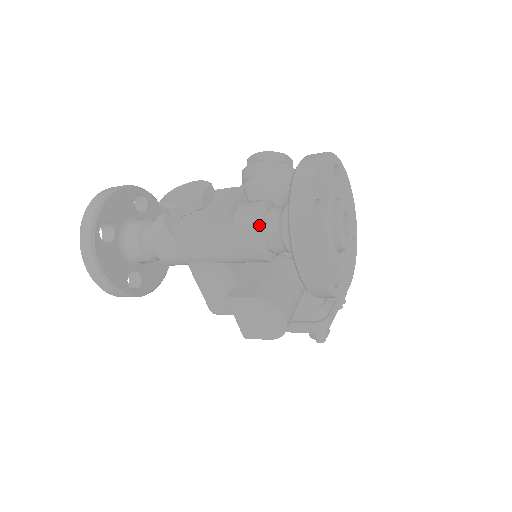
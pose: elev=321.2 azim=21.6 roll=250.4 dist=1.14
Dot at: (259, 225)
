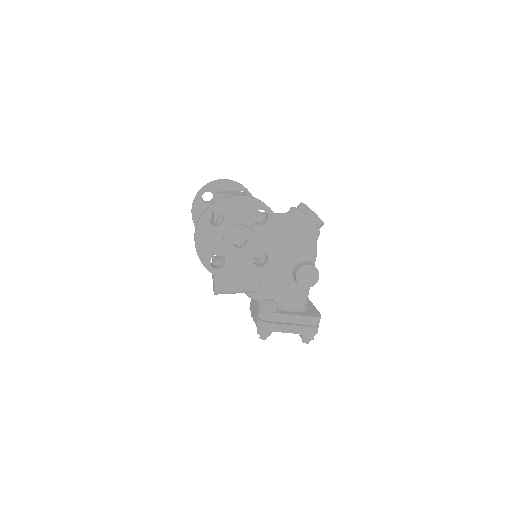
Dot at: occluded
